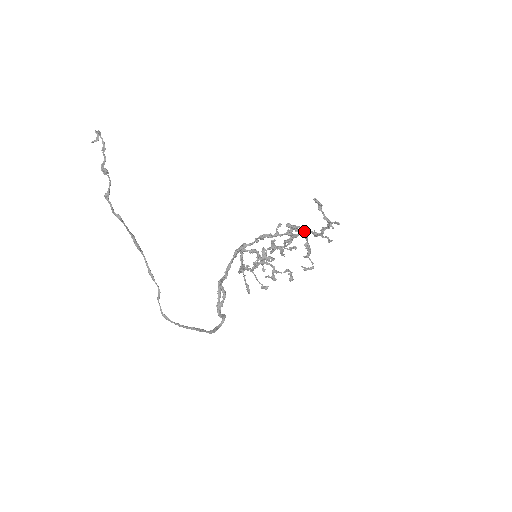
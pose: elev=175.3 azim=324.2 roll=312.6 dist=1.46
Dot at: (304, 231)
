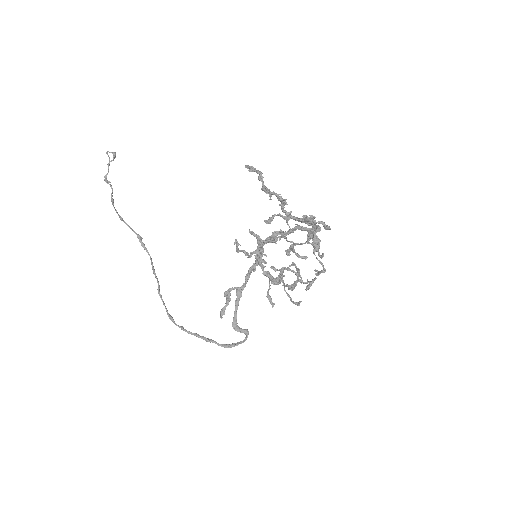
Dot at: occluded
